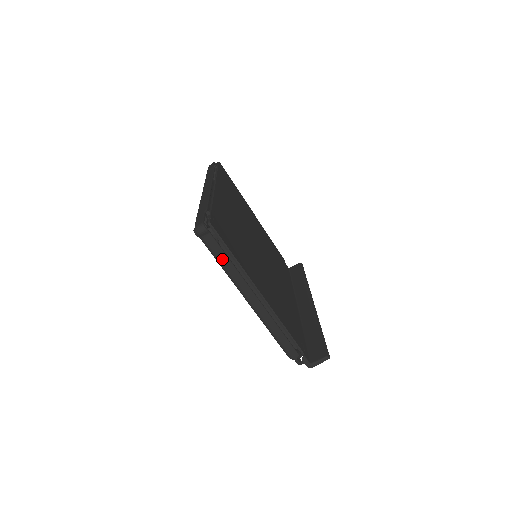
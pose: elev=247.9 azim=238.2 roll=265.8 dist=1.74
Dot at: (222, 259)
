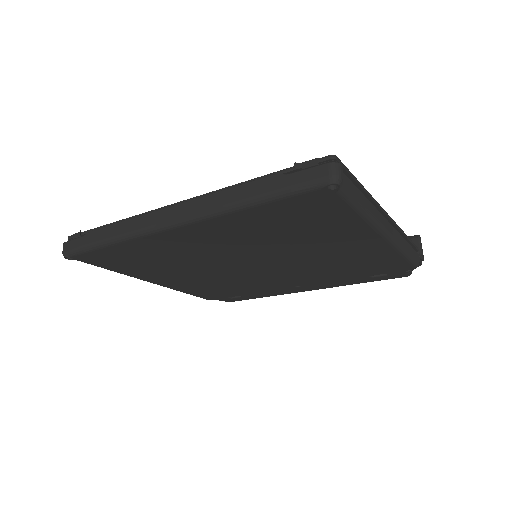
Dot at: (360, 199)
